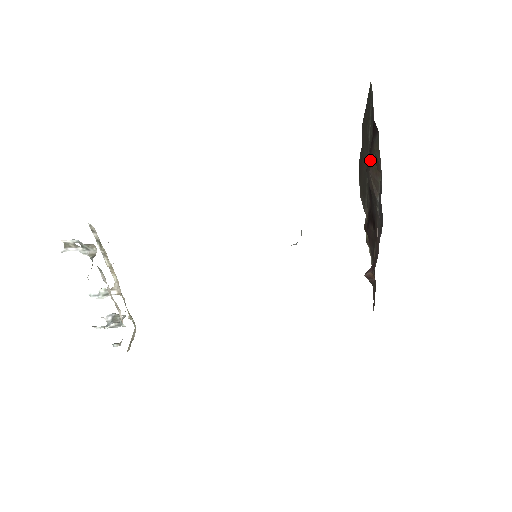
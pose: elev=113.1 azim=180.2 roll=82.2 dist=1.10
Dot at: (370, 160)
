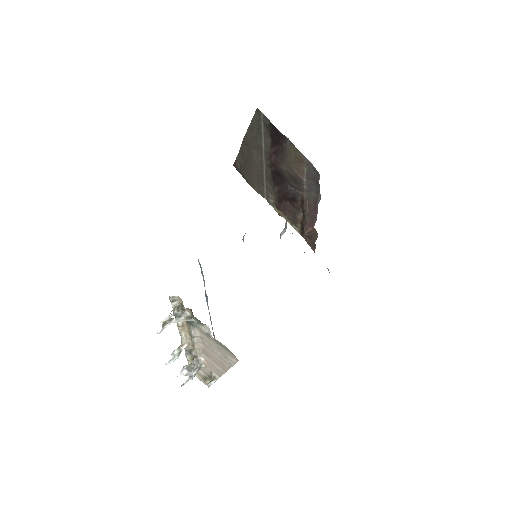
Dot at: (287, 159)
